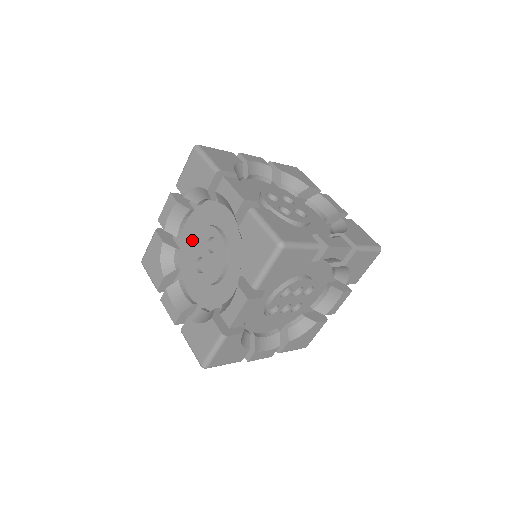
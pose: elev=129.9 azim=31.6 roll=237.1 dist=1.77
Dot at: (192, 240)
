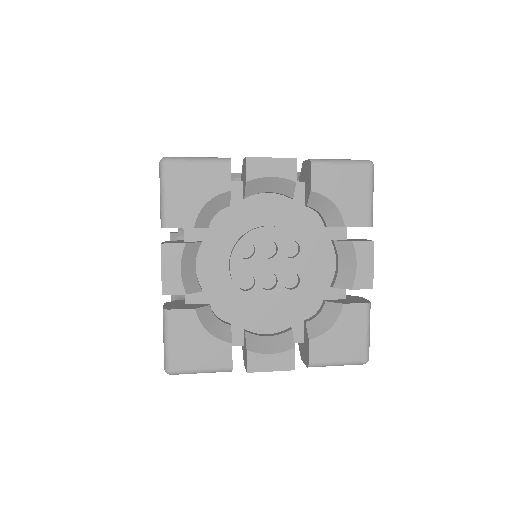
Dot at: occluded
